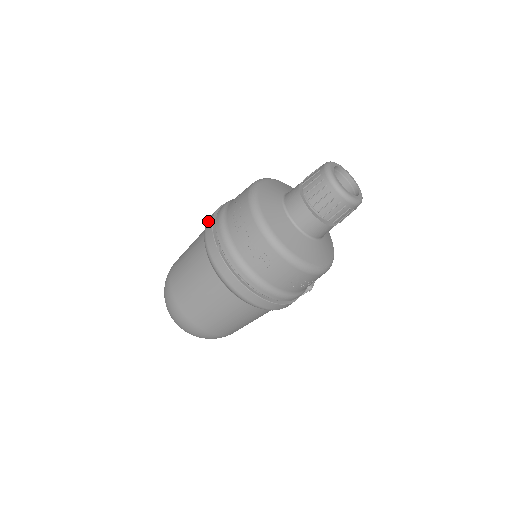
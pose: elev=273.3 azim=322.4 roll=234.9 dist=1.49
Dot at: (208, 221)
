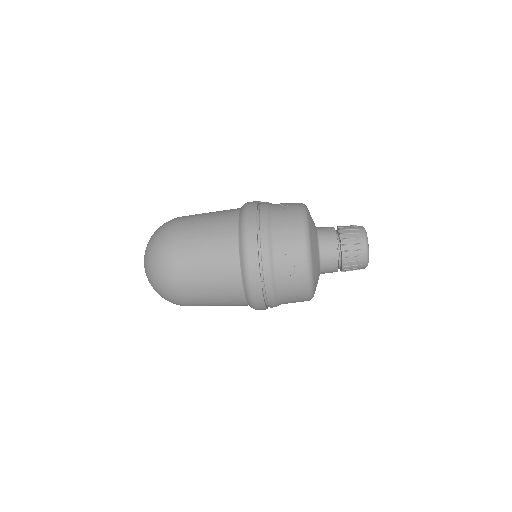
Dot at: (250, 246)
